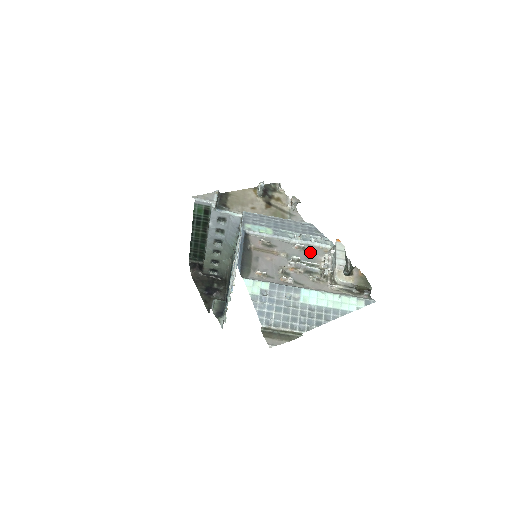
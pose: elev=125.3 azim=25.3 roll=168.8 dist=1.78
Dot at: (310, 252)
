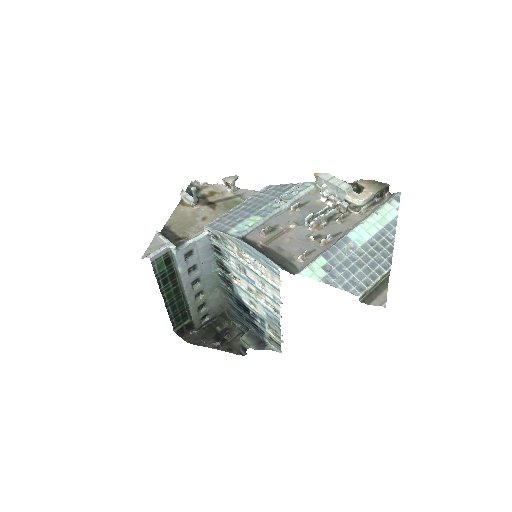
Dot at: (306, 204)
